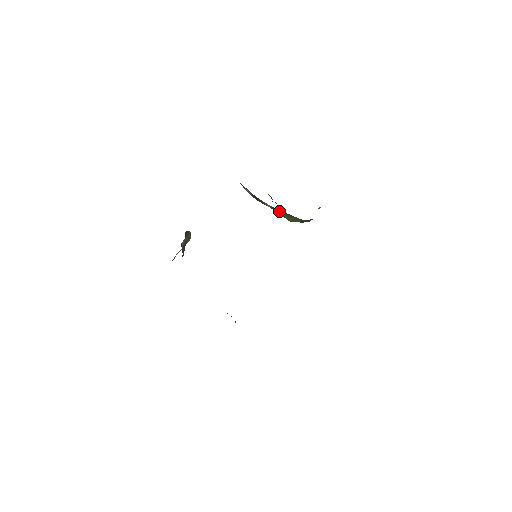
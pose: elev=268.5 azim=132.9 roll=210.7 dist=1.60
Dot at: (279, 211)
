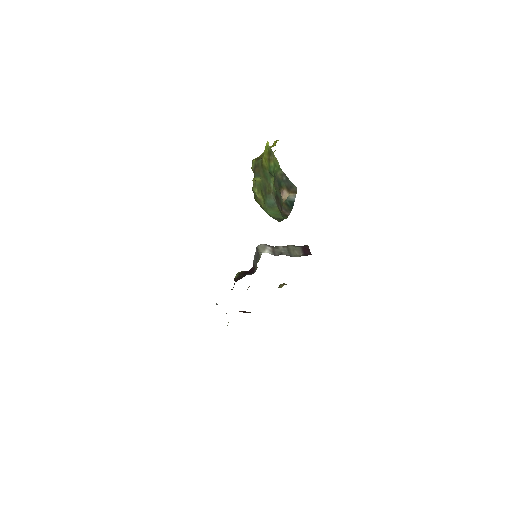
Dot at: (284, 216)
